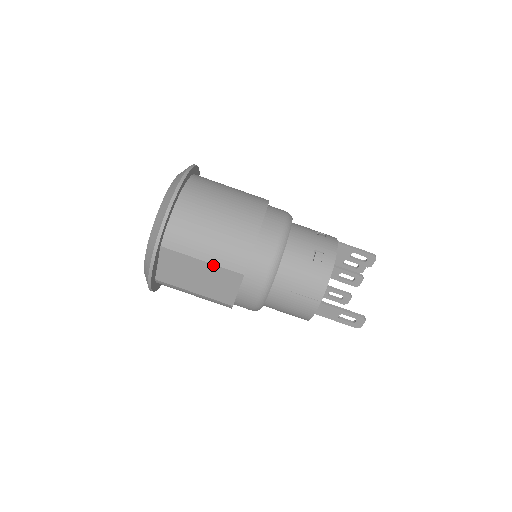
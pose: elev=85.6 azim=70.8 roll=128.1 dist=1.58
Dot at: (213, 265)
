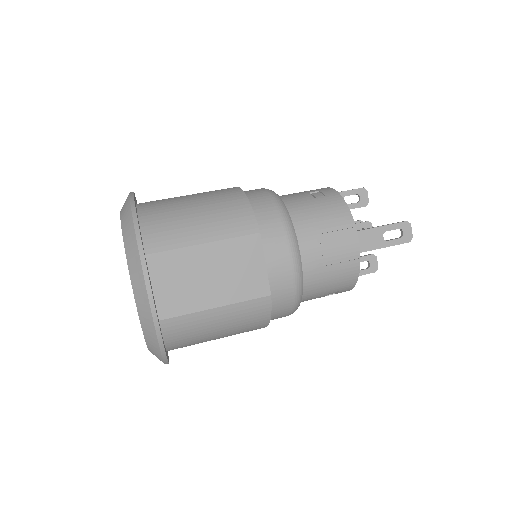
Dot at: (219, 242)
